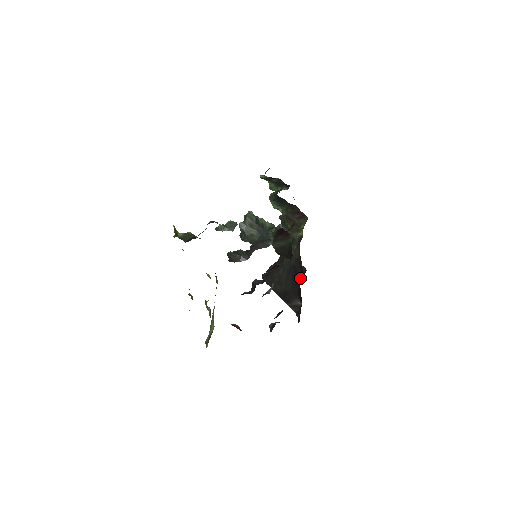
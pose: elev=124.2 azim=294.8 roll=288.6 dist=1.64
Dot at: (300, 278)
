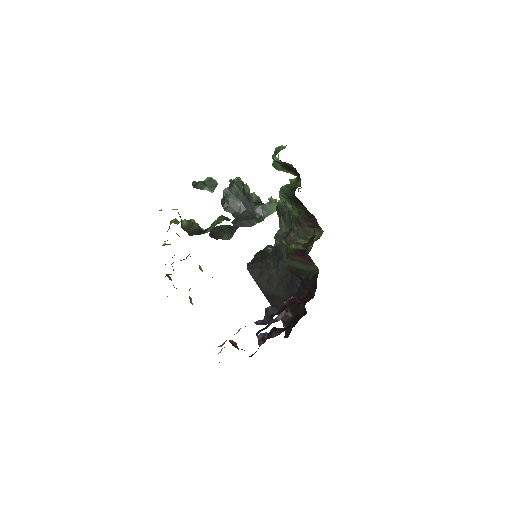
Dot at: (301, 296)
